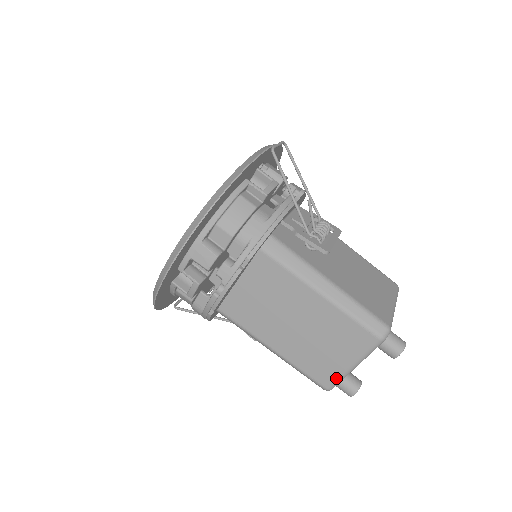
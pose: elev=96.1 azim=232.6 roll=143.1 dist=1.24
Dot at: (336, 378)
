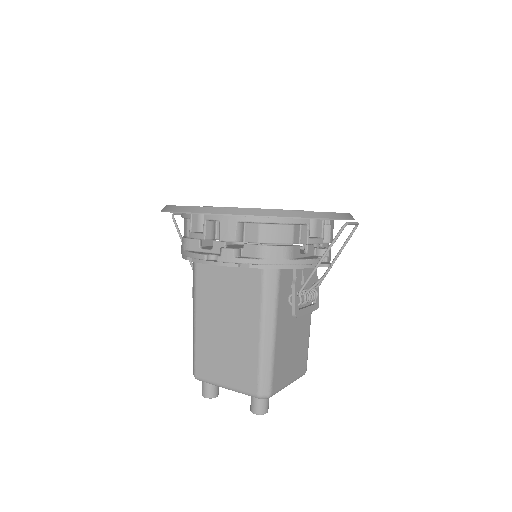
Dot at: (208, 379)
